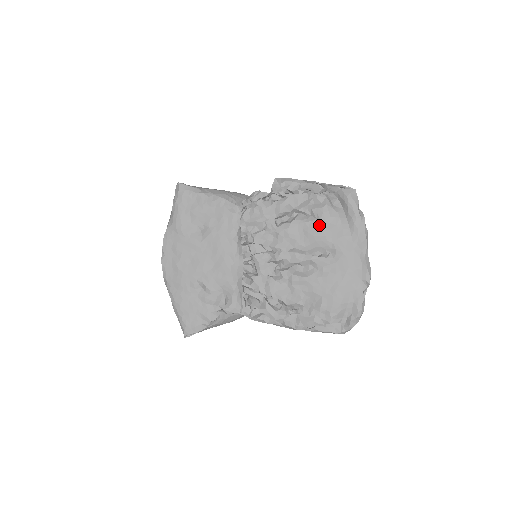
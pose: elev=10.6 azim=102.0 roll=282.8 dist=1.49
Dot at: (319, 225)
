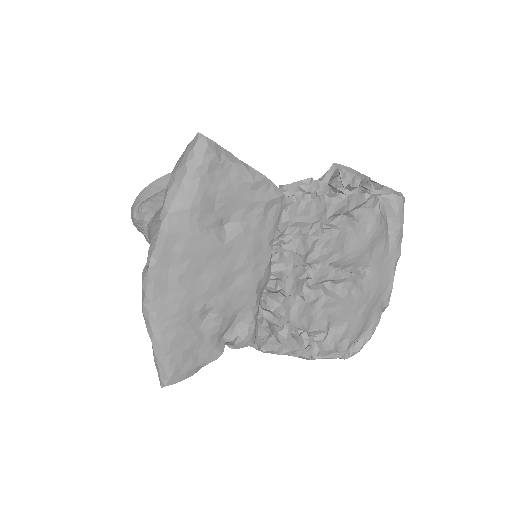
Dot at: (368, 237)
